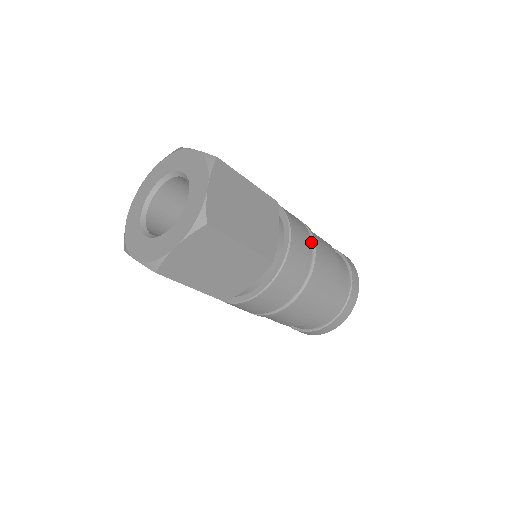
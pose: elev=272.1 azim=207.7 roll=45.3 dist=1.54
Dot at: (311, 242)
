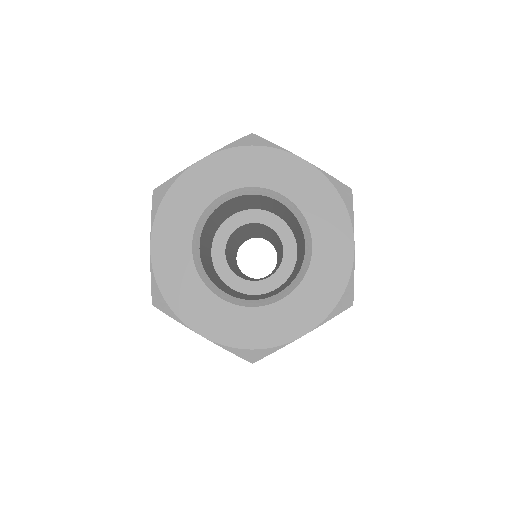
Dot at: occluded
